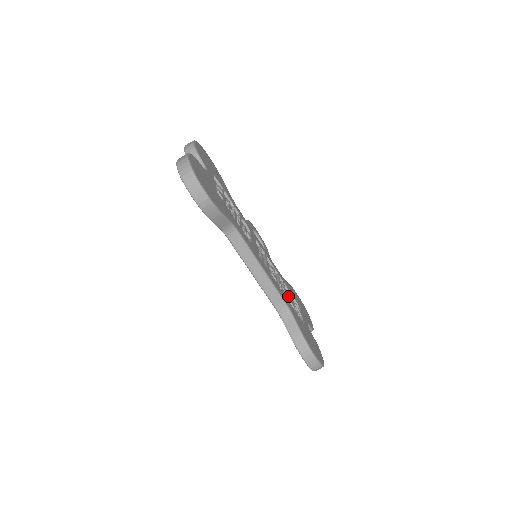
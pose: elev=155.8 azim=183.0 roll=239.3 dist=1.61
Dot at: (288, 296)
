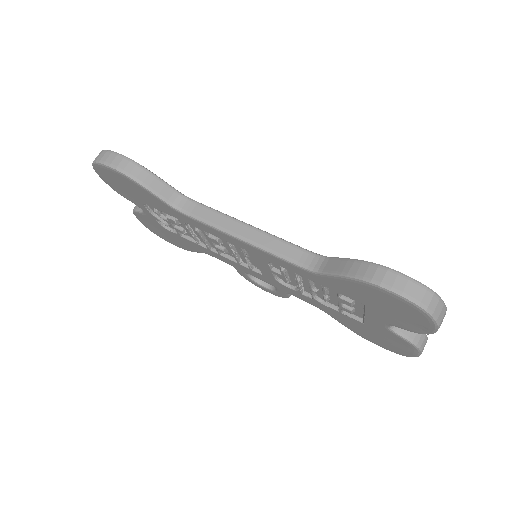
Dot at: occluded
